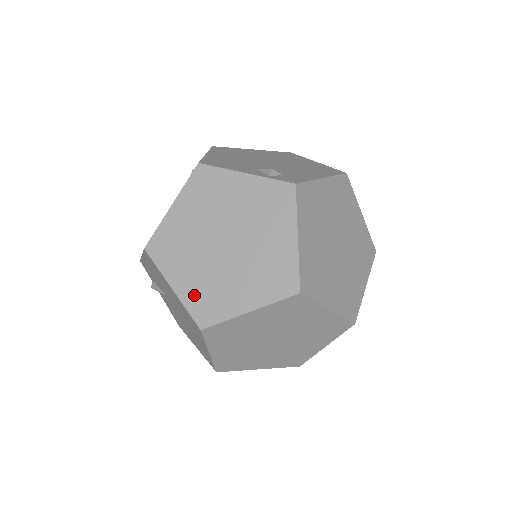
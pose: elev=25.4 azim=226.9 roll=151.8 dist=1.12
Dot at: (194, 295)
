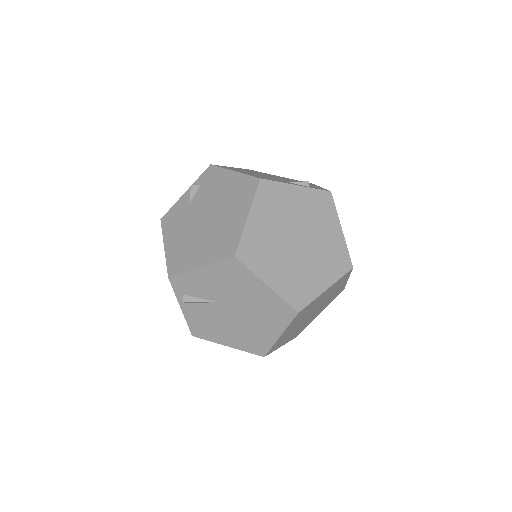
Dot at: (286, 286)
